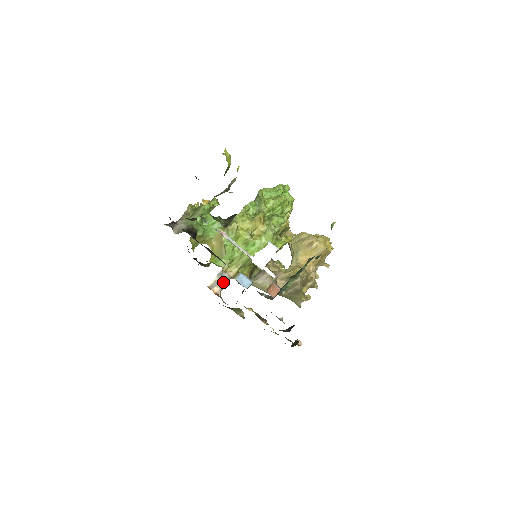
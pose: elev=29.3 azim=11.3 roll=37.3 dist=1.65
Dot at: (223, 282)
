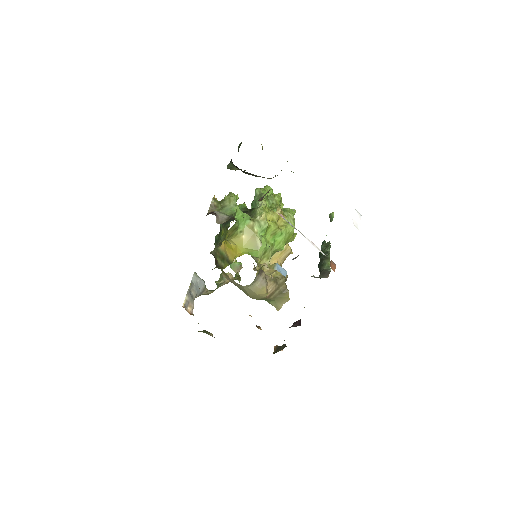
Dot at: (193, 301)
